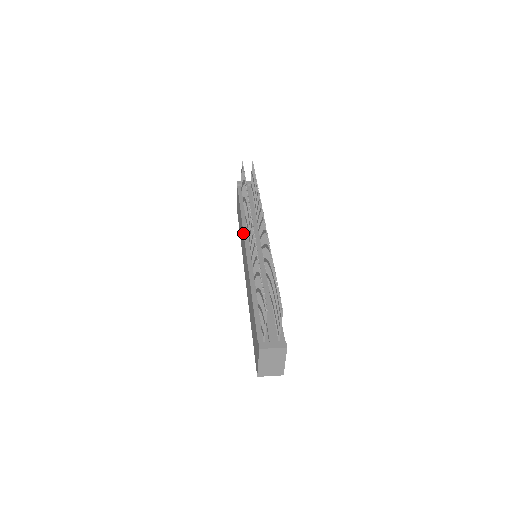
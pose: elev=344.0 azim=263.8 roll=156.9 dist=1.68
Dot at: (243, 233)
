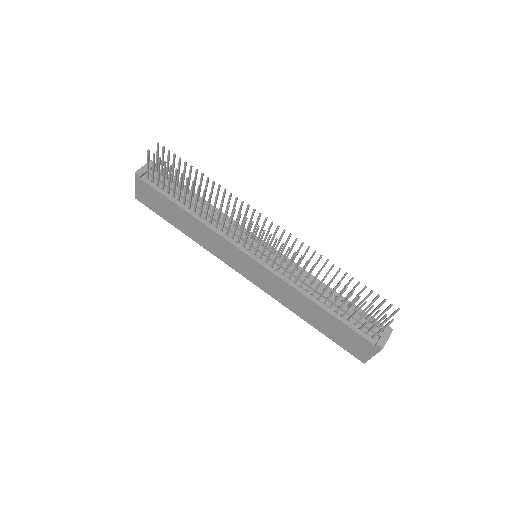
Dot at: (226, 241)
